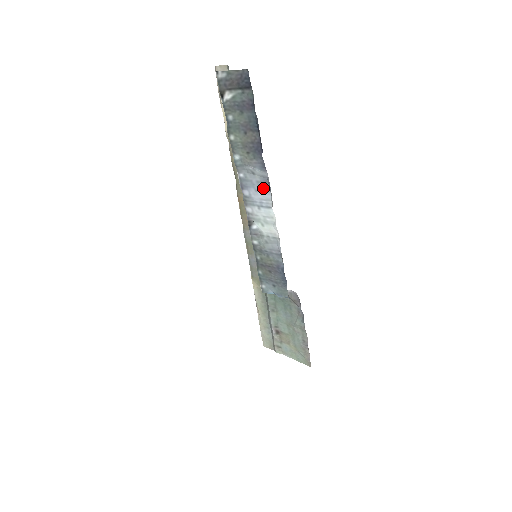
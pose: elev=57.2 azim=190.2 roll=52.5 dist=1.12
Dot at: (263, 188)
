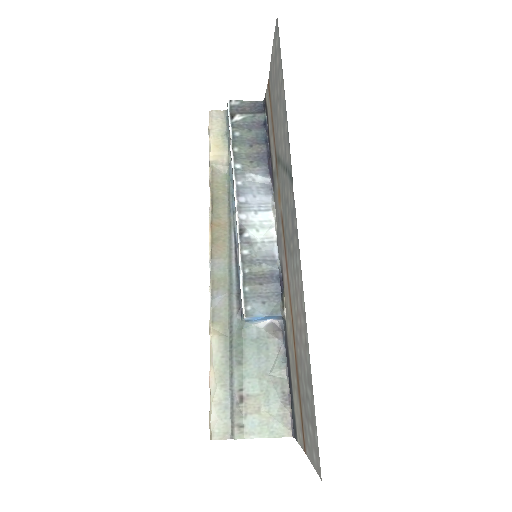
Dot at: (263, 193)
